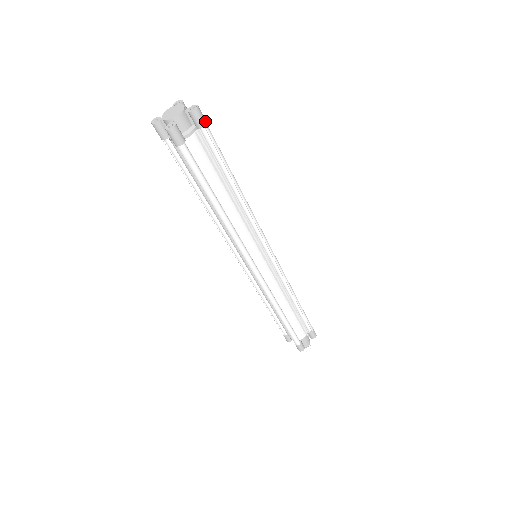
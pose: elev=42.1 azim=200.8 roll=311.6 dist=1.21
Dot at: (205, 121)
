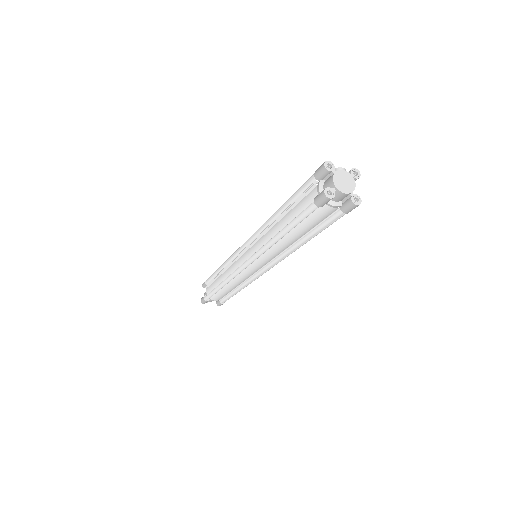
Dot at: occluded
